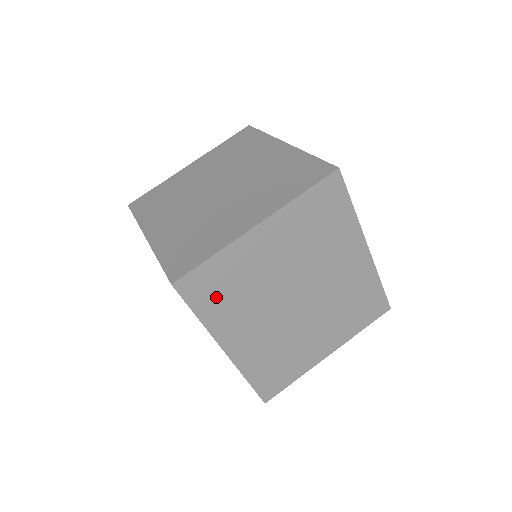
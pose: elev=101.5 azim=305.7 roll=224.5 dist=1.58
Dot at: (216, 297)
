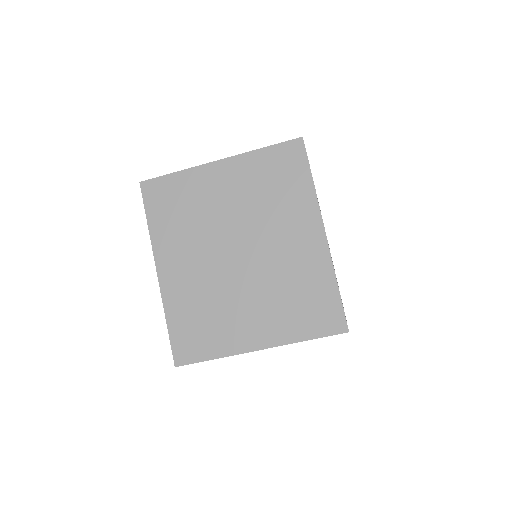
Dot at: occluded
